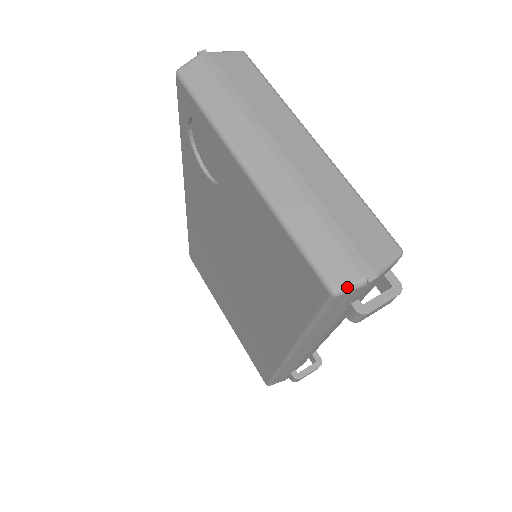
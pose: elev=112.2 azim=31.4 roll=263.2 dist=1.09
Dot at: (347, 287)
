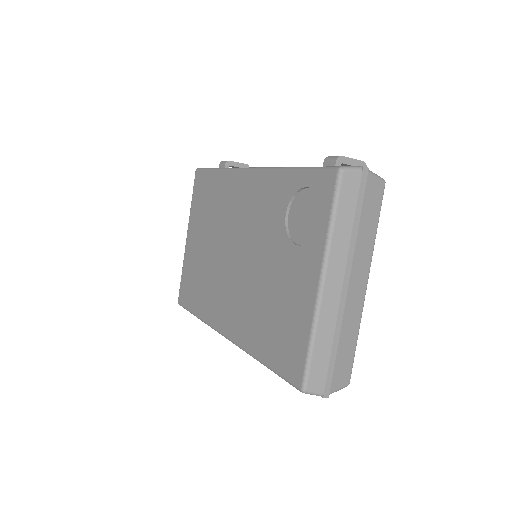
Dot at: (312, 393)
